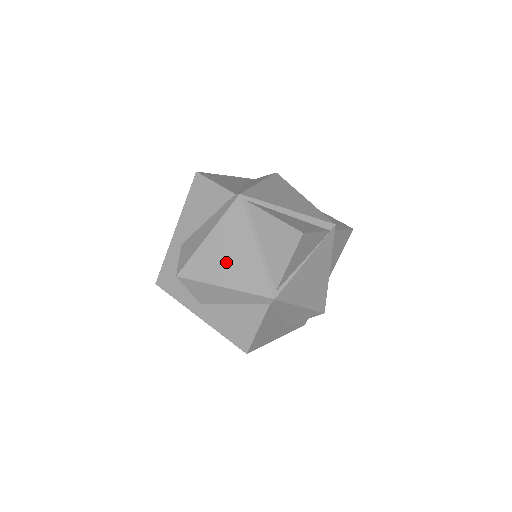
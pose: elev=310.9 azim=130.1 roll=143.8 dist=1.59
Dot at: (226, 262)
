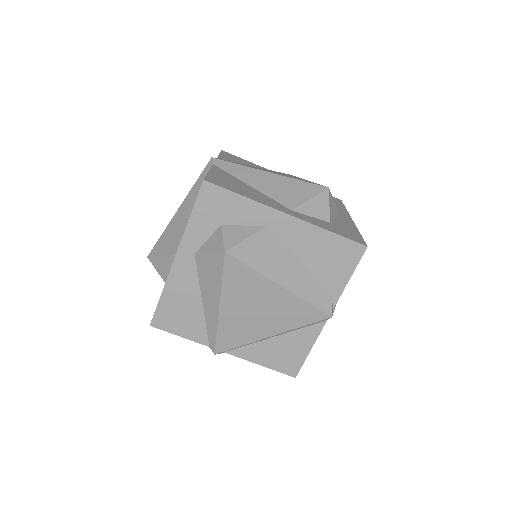
Dot at: occluded
